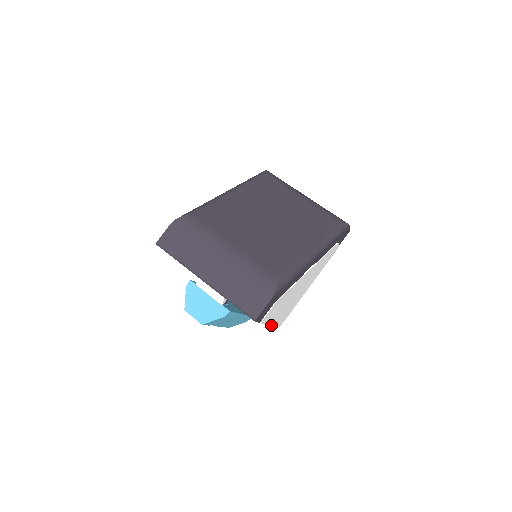
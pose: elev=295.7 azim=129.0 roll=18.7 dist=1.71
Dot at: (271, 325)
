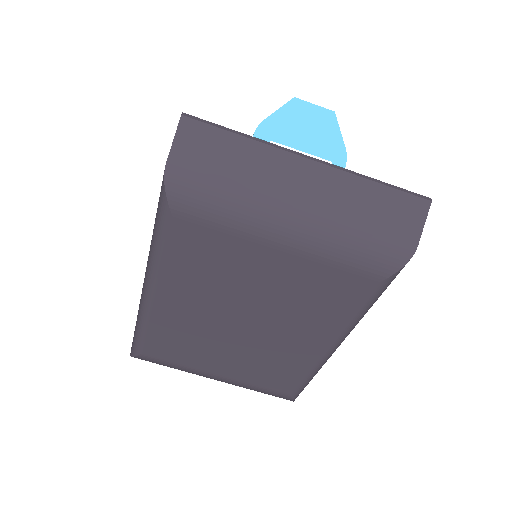
Dot at: occluded
